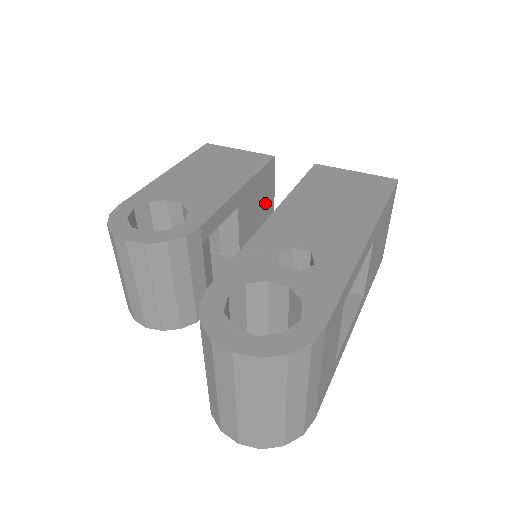
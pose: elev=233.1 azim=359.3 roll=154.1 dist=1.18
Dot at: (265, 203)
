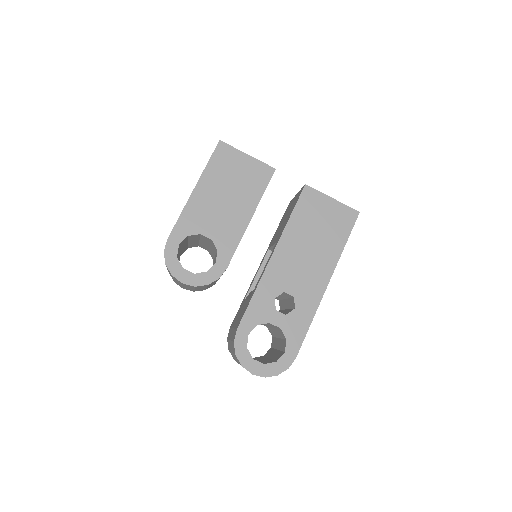
Dot at: occluded
